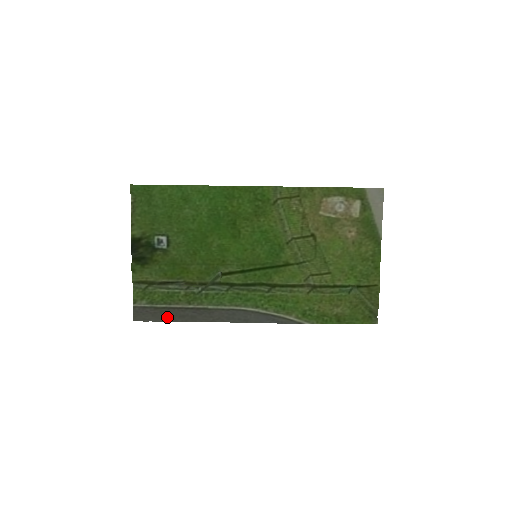
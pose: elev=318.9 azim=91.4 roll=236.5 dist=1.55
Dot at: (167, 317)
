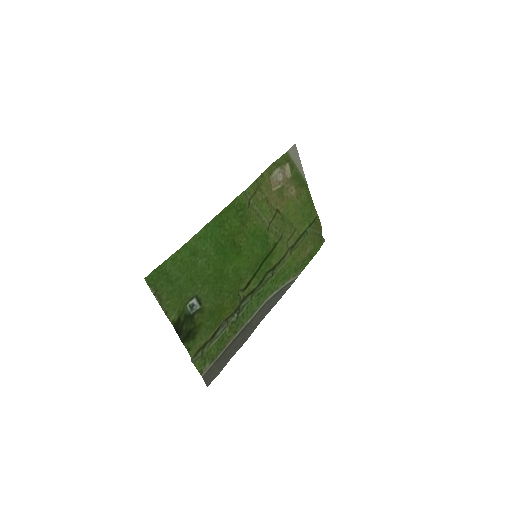
Dot at: (227, 358)
